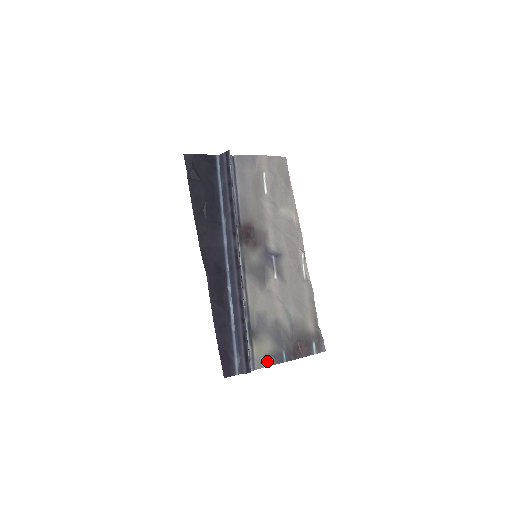
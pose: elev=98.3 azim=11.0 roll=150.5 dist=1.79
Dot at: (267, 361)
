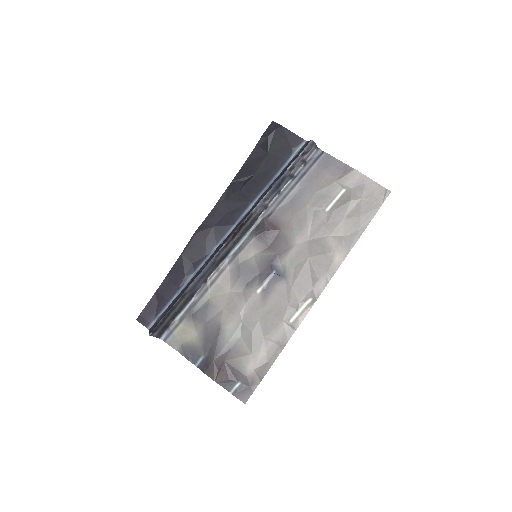
Dot at: (182, 347)
